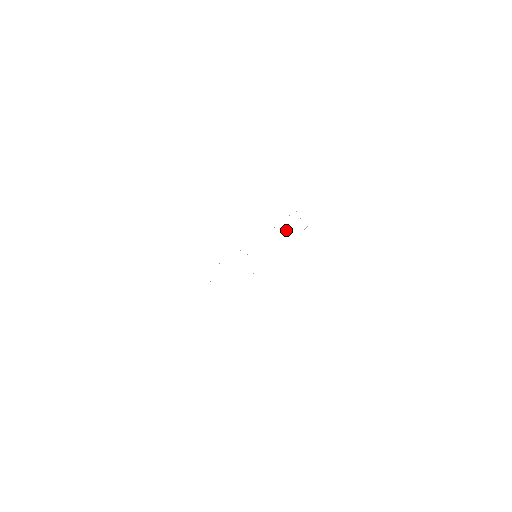
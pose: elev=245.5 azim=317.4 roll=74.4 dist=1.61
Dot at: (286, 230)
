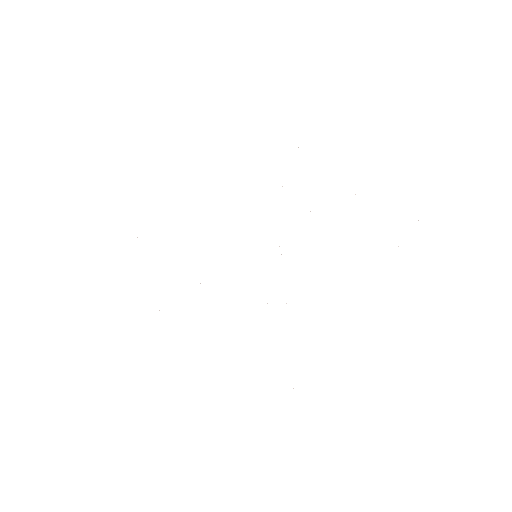
Dot at: occluded
